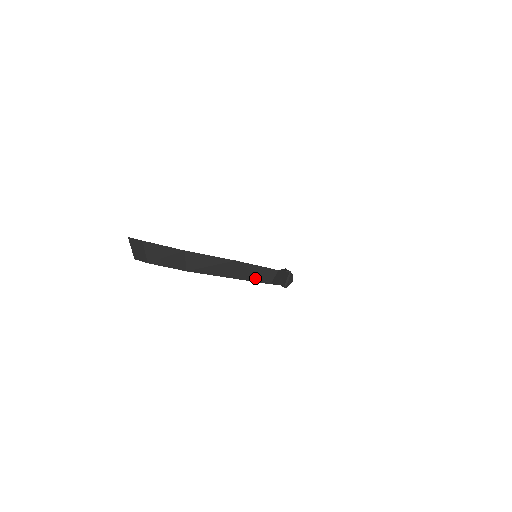
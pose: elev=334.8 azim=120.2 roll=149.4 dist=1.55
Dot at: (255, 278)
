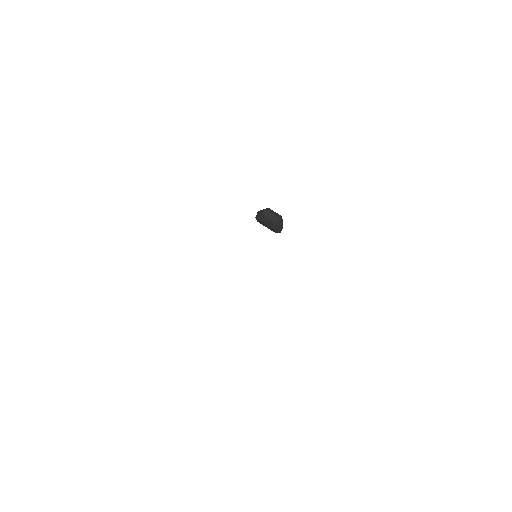
Dot at: occluded
